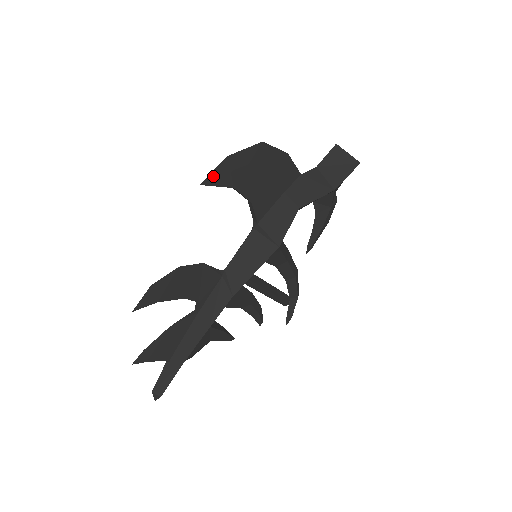
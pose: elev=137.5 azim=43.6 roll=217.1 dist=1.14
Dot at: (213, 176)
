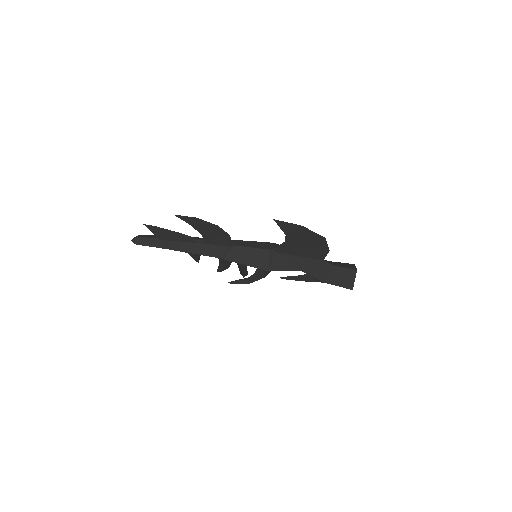
Dot at: (284, 223)
